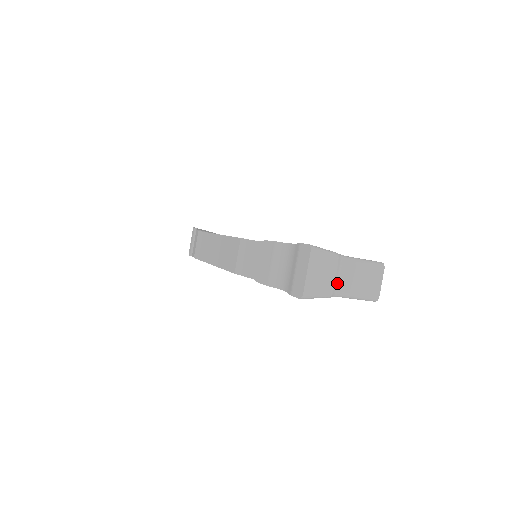
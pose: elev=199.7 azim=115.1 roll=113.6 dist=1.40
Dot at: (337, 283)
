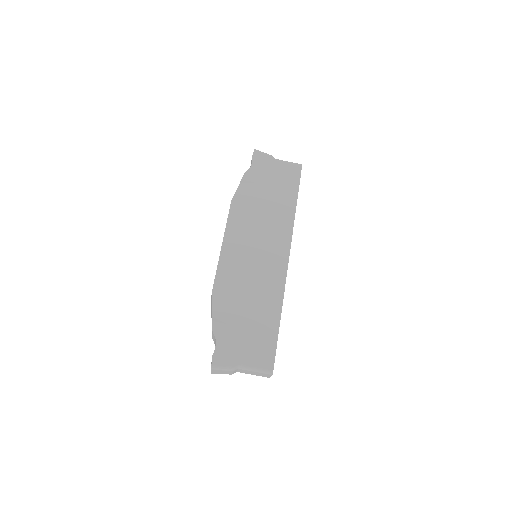
Dot at: occluded
